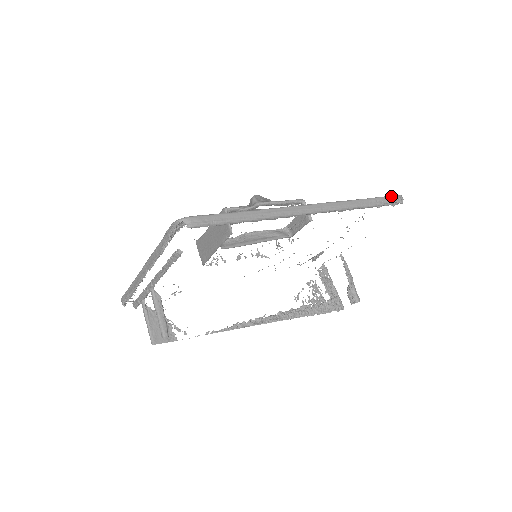
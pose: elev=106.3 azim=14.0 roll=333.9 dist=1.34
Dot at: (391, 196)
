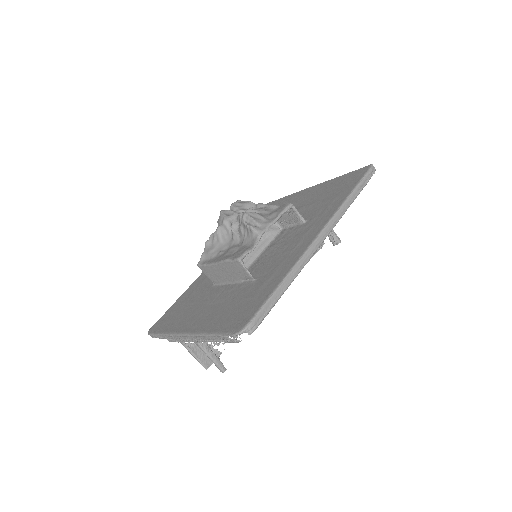
Dot at: (367, 174)
